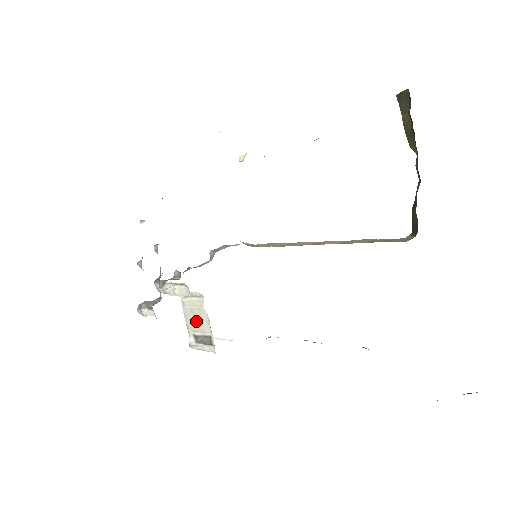
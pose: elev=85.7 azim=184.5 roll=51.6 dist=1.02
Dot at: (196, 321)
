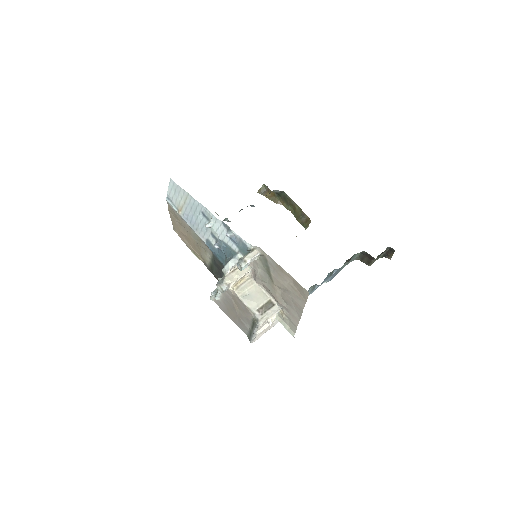
Dot at: (254, 297)
